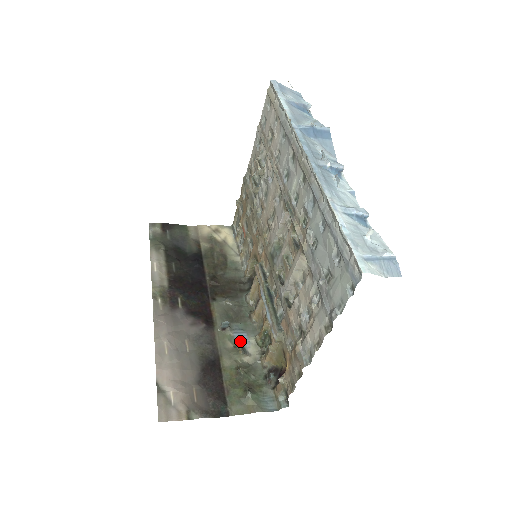
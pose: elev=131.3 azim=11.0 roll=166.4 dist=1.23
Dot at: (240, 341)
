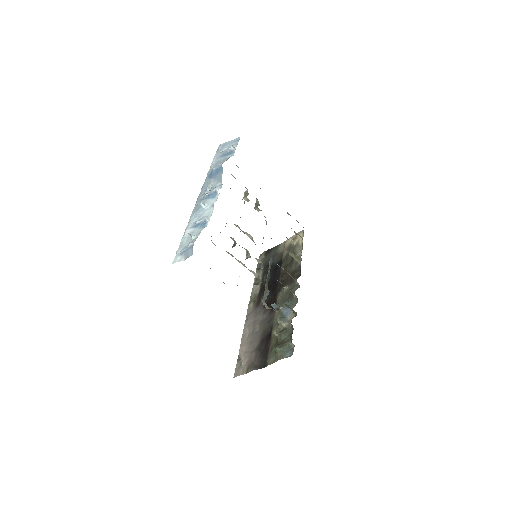
Dot at: (285, 314)
